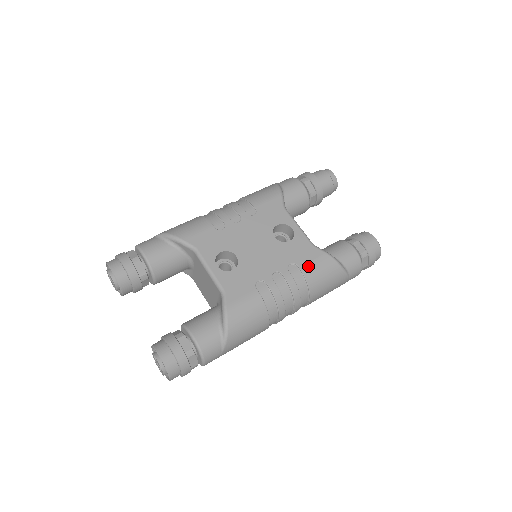
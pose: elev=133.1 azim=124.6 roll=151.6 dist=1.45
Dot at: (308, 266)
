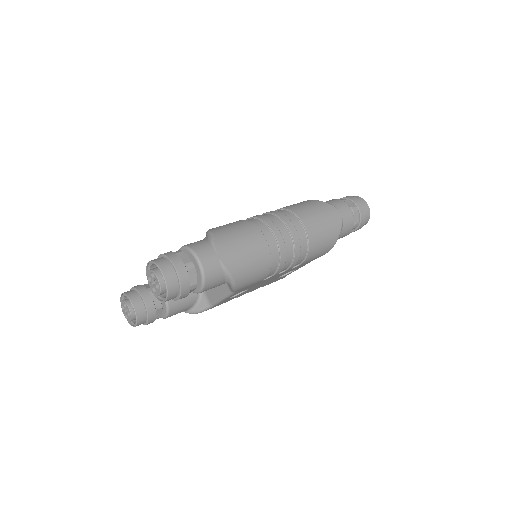
Dot at: occluded
